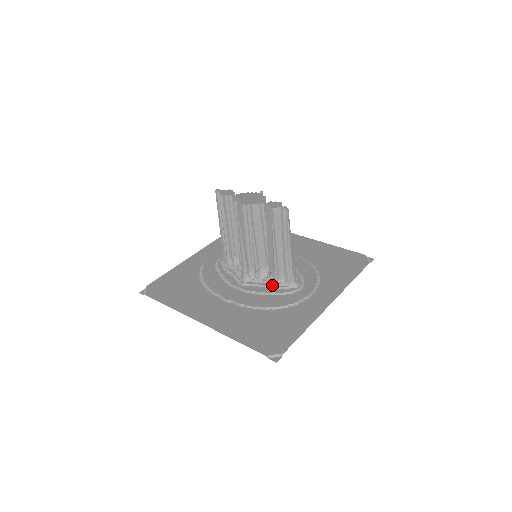
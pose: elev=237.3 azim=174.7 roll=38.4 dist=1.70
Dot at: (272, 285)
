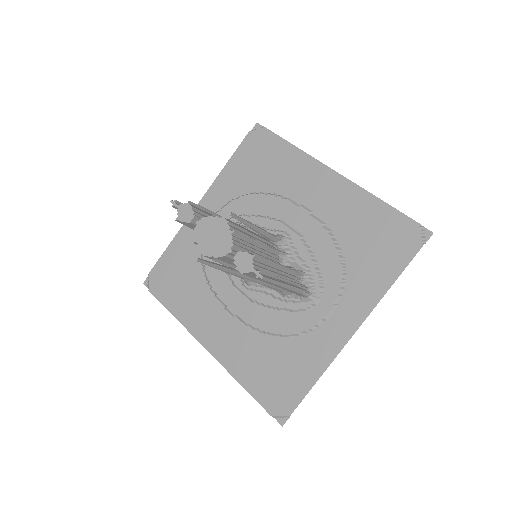
Dot at: (281, 296)
